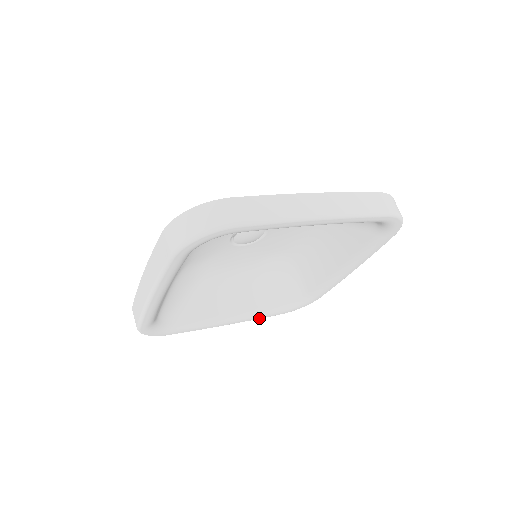
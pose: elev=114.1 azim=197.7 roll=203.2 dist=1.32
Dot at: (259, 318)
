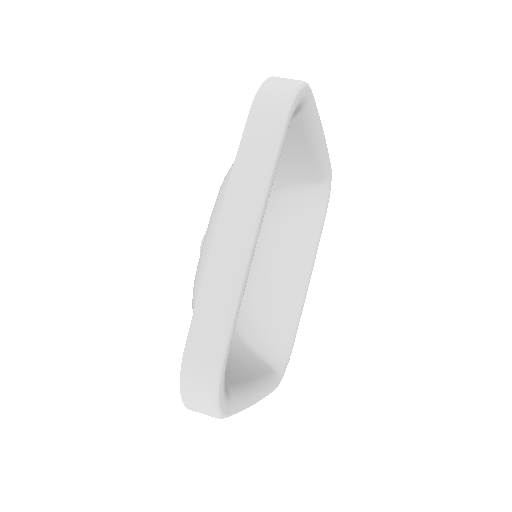
Dot at: (268, 393)
